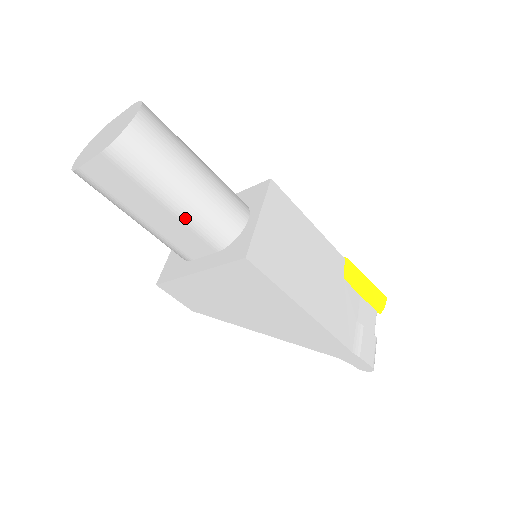
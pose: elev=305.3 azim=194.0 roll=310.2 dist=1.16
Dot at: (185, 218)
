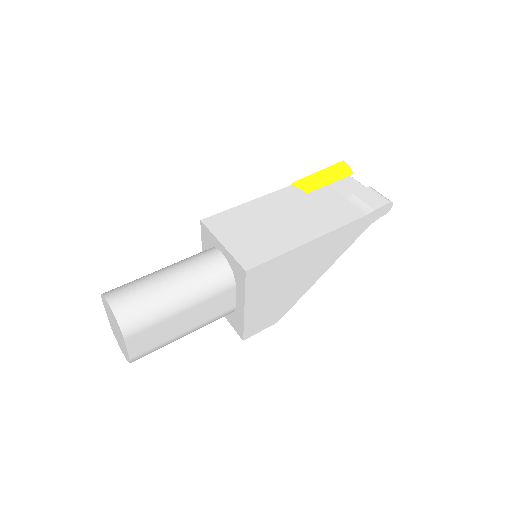
Dot at: (198, 301)
